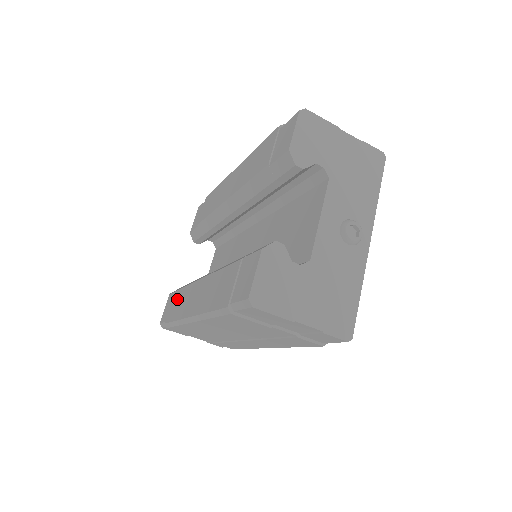
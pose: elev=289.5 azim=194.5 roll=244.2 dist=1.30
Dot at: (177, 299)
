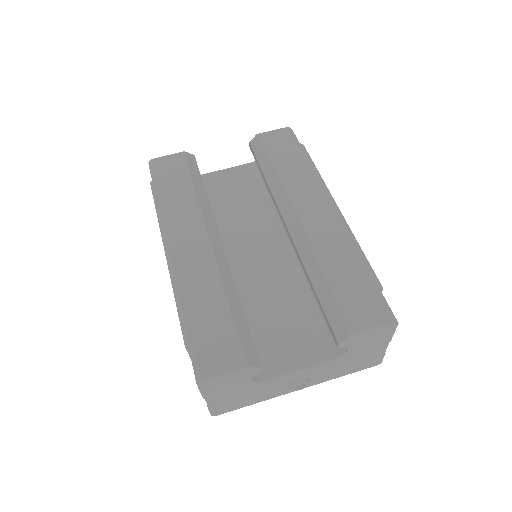
Dot at: (182, 189)
